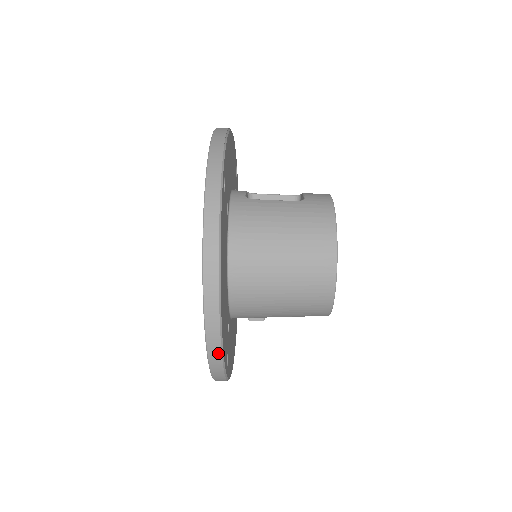
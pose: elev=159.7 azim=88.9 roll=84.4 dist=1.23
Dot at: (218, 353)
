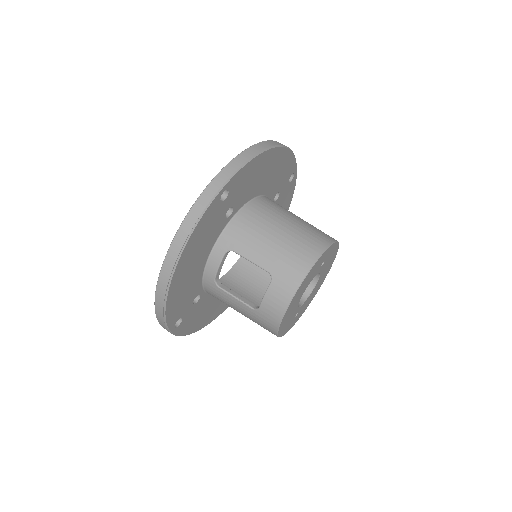
Dot at: occluded
